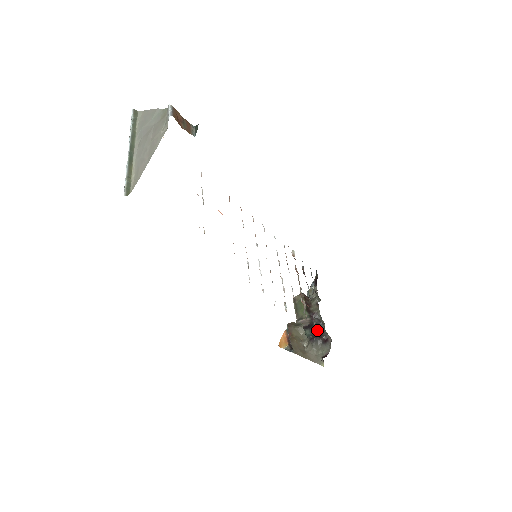
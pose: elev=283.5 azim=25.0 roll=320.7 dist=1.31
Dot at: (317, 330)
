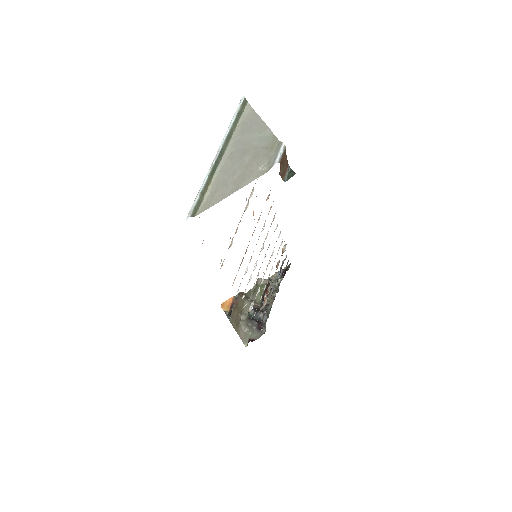
Dot at: (260, 317)
